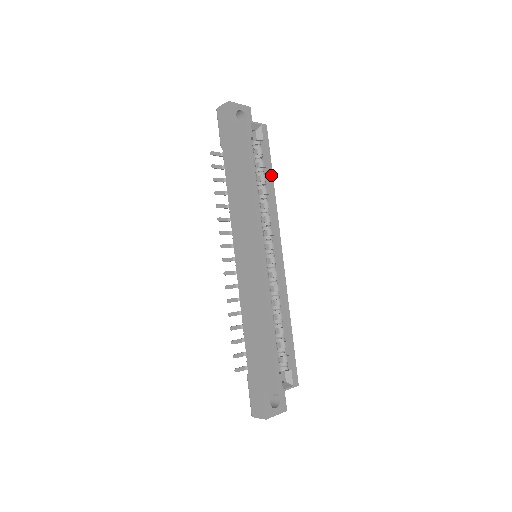
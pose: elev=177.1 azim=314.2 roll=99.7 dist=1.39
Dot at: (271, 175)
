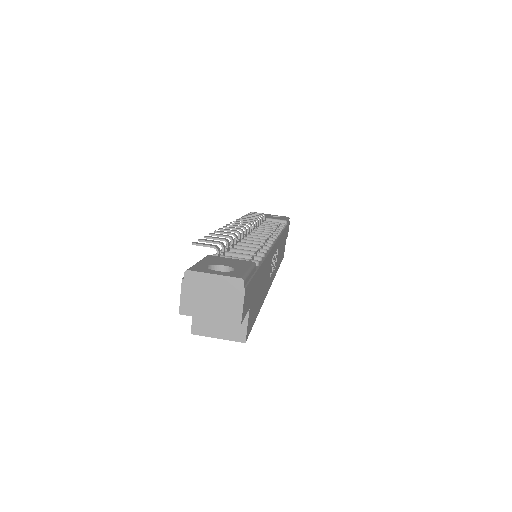
Dot at: occluded
